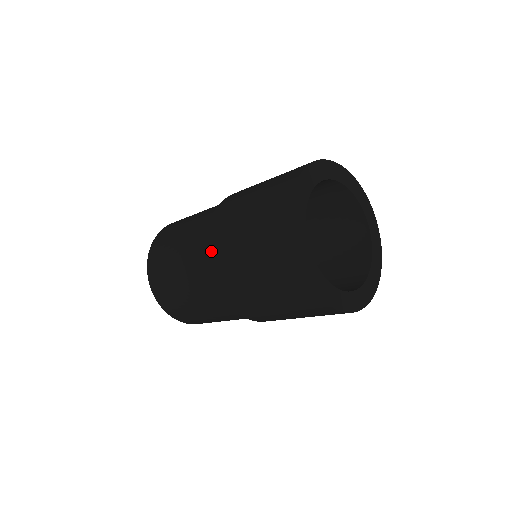
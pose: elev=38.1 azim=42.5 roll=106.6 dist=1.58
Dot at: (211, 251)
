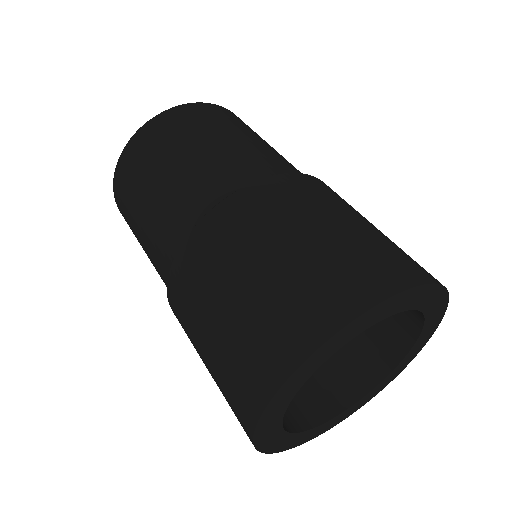
Dot at: (197, 237)
